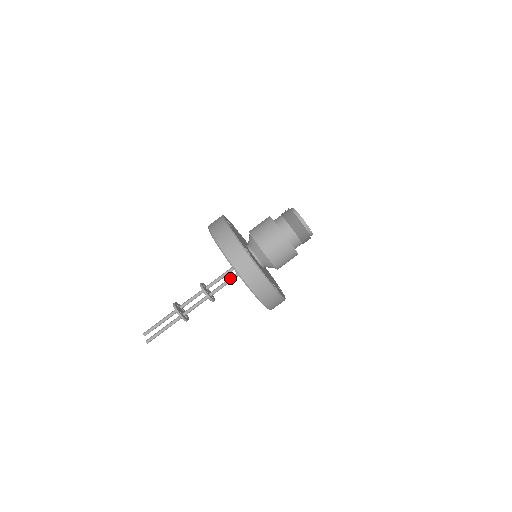
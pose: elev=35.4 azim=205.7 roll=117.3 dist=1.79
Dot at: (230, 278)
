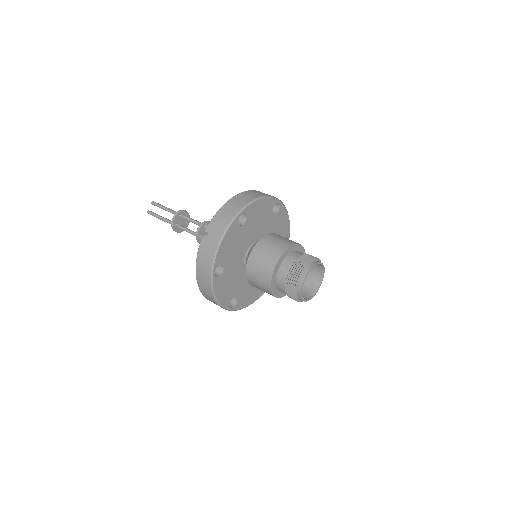
Dot at: occluded
